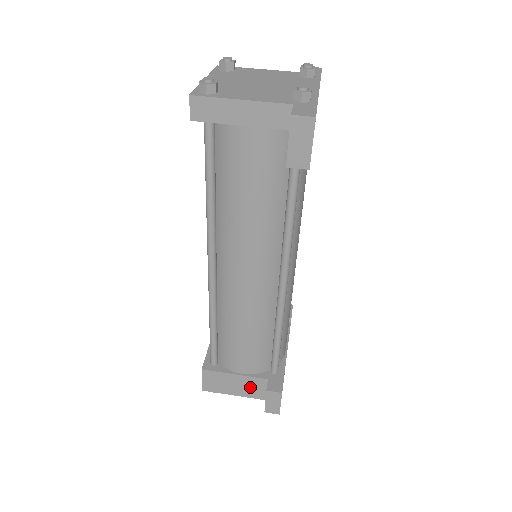
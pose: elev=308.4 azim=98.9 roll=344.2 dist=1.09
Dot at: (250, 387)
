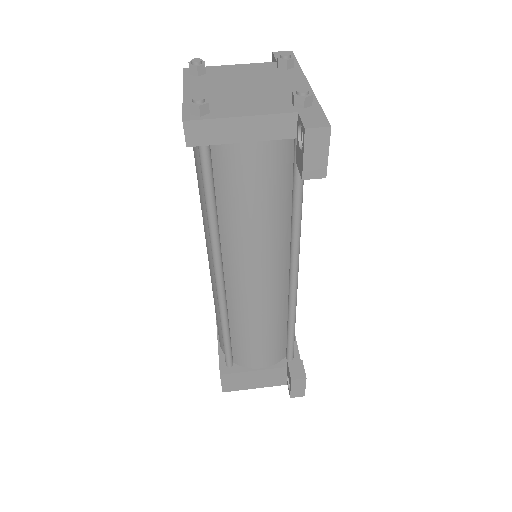
Dot at: (270, 378)
